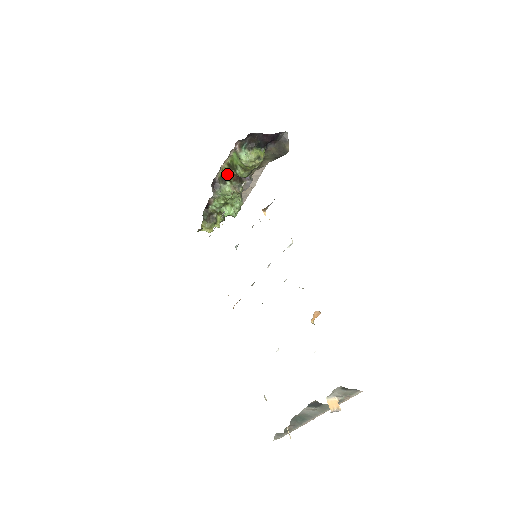
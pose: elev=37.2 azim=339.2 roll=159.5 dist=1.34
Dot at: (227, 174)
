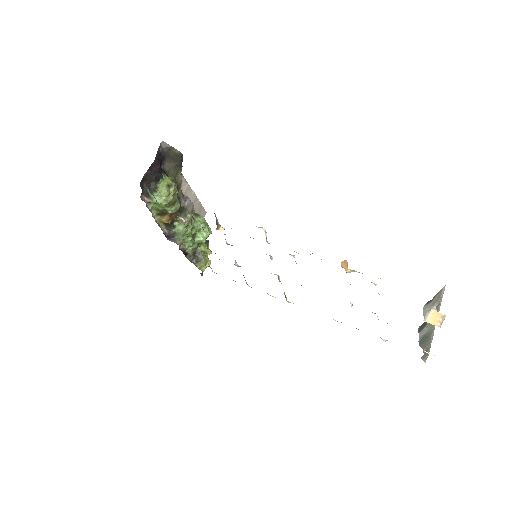
Dot at: (167, 221)
